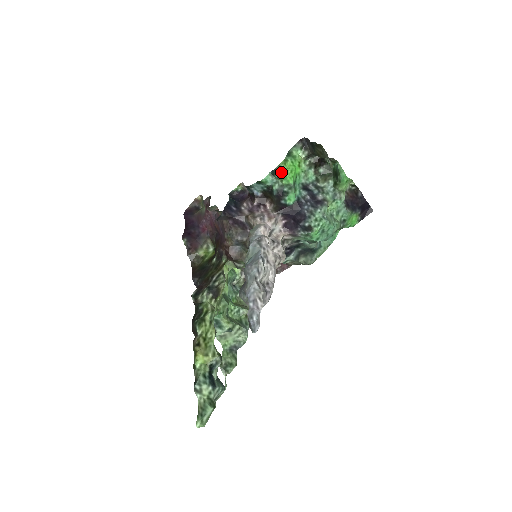
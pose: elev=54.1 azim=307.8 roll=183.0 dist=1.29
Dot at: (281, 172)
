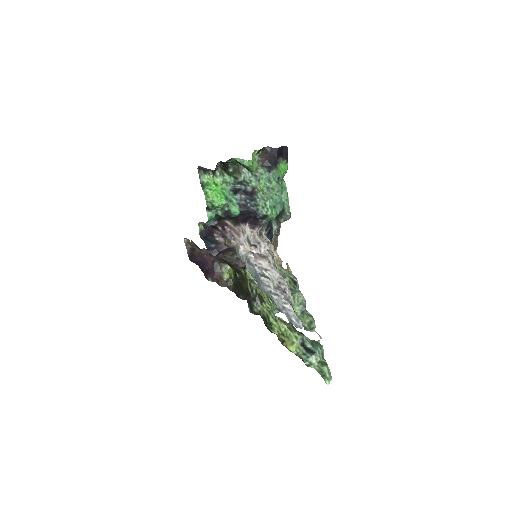
Dot at: (212, 205)
